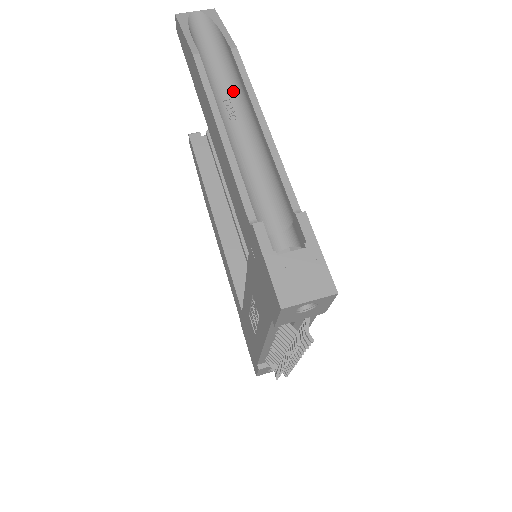
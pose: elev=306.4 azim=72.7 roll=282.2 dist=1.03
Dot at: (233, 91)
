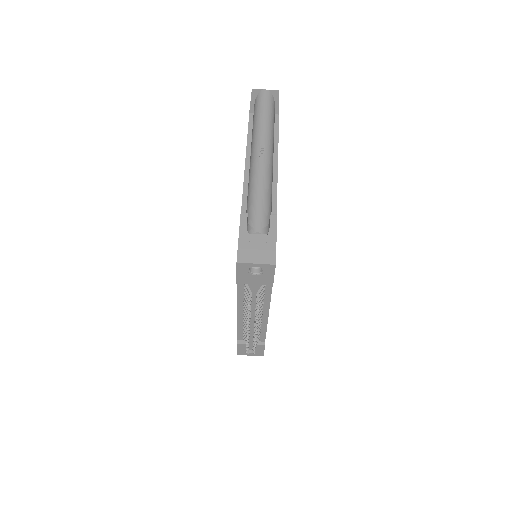
Dot at: (268, 141)
